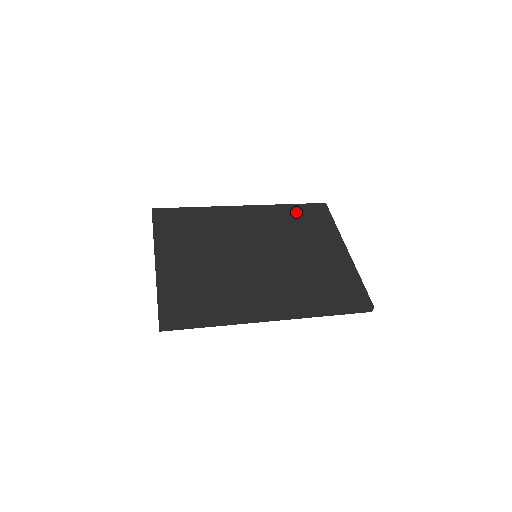
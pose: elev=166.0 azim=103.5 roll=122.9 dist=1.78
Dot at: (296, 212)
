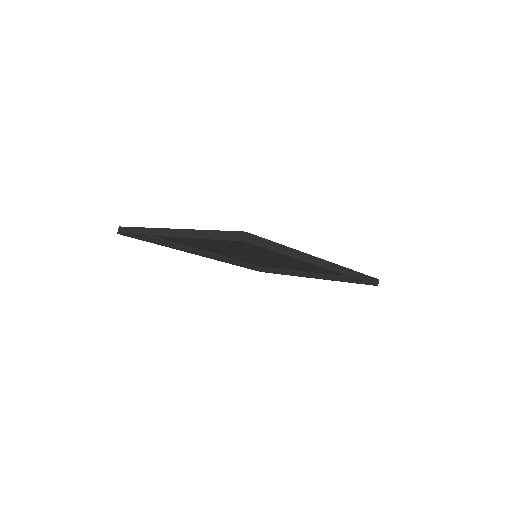
Dot at: occluded
